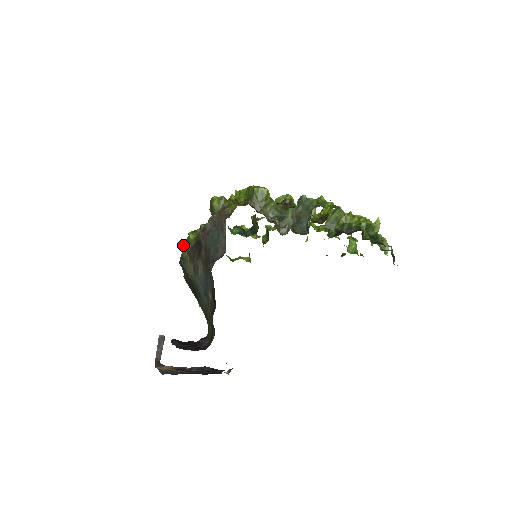
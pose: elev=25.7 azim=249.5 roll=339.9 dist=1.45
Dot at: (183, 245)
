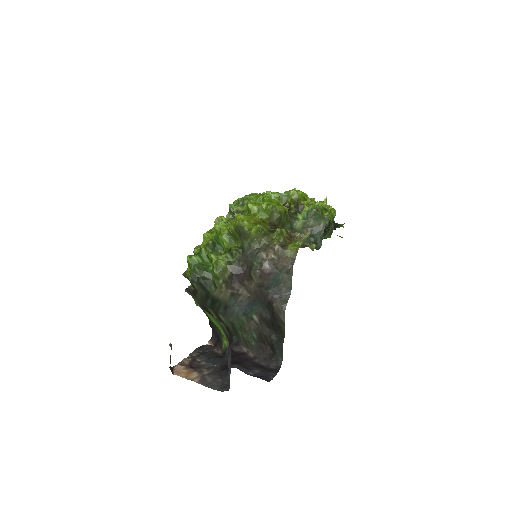
Dot at: (218, 275)
